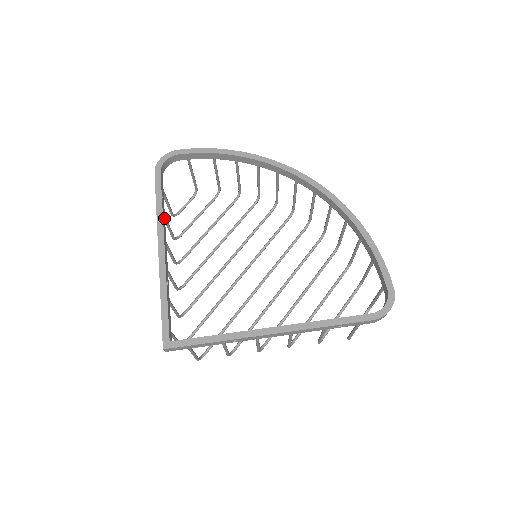
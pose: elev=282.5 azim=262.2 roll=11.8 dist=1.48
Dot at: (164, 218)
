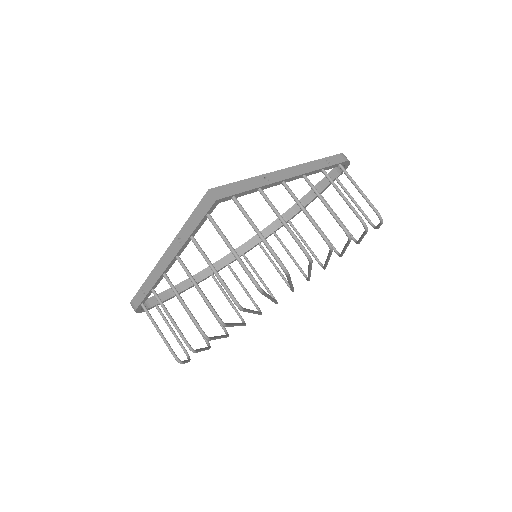
Dot at: occluded
